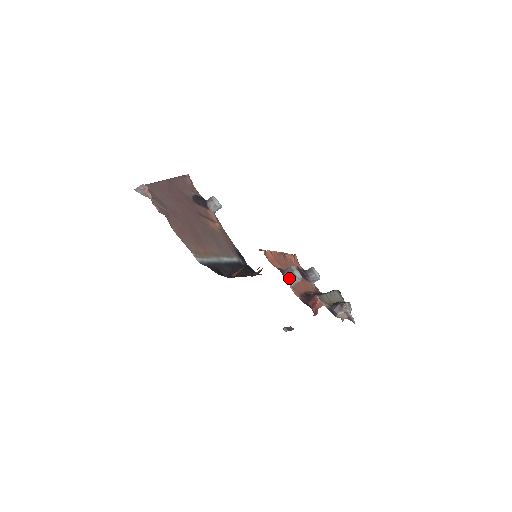
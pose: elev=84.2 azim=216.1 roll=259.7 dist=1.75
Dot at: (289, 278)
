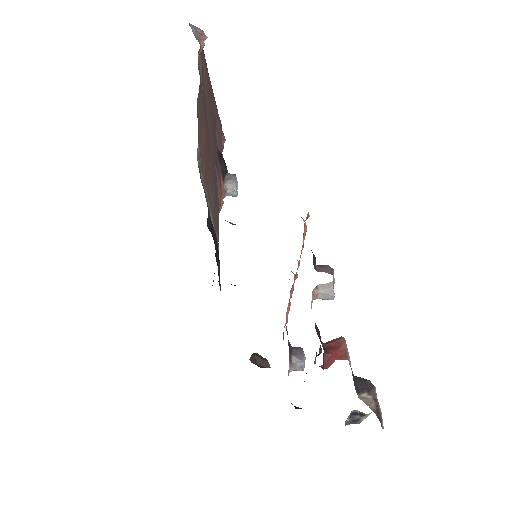
Dot at: occluded
